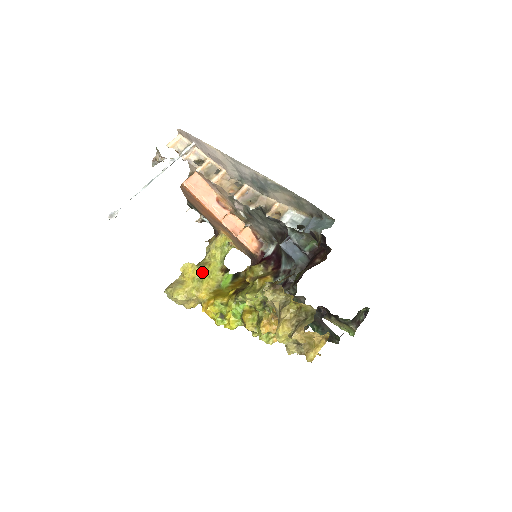
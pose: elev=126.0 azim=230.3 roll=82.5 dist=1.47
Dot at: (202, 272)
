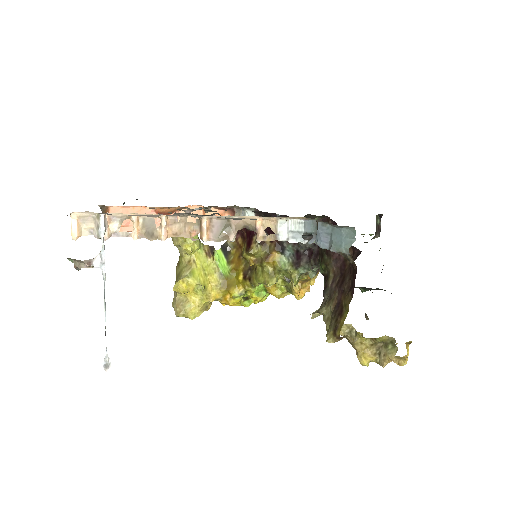
Dot at: (197, 279)
